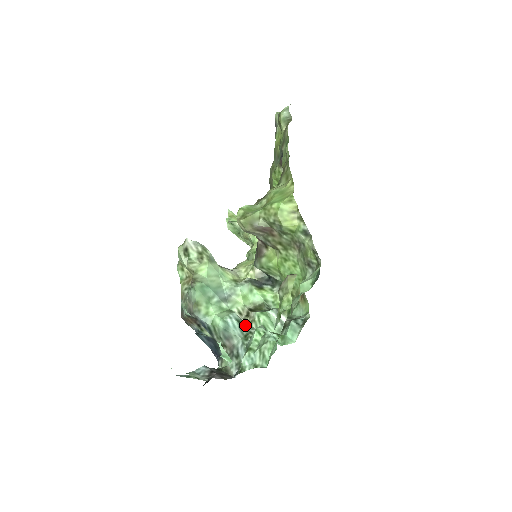
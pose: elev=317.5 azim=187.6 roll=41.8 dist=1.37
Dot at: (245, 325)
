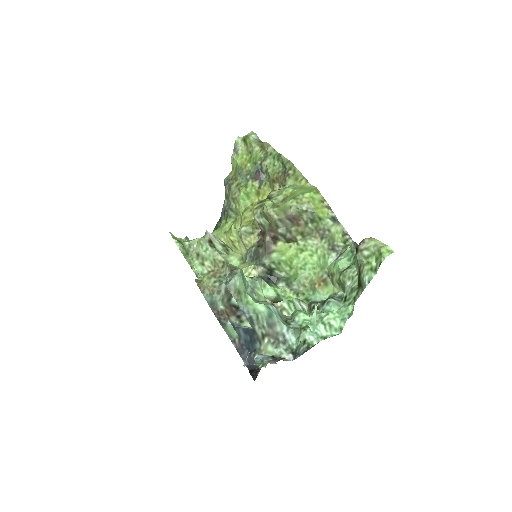
Dot at: (279, 313)
